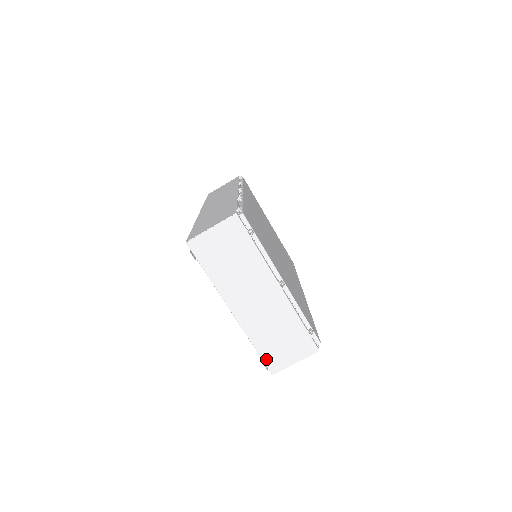
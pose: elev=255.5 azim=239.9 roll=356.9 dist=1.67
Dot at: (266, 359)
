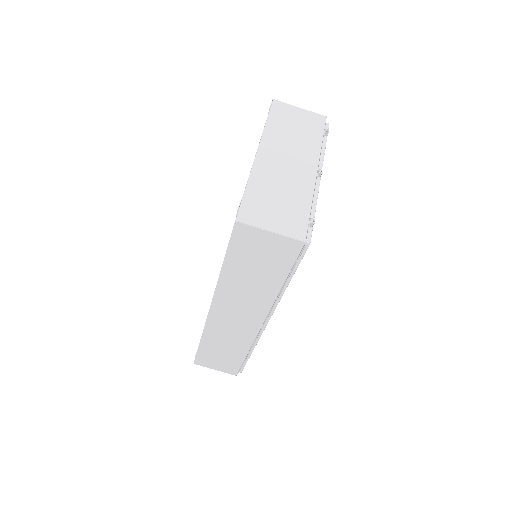
Dot at: (245, 204)
